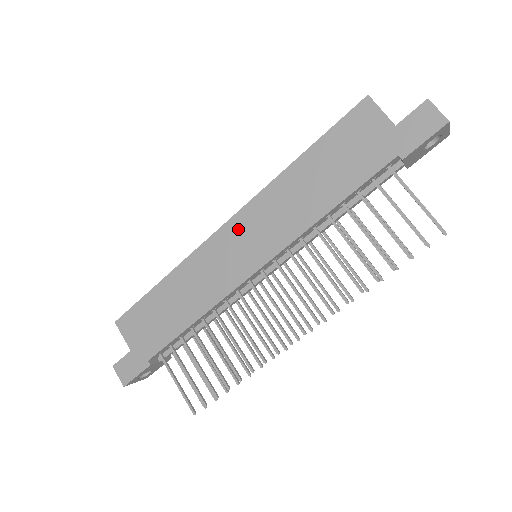
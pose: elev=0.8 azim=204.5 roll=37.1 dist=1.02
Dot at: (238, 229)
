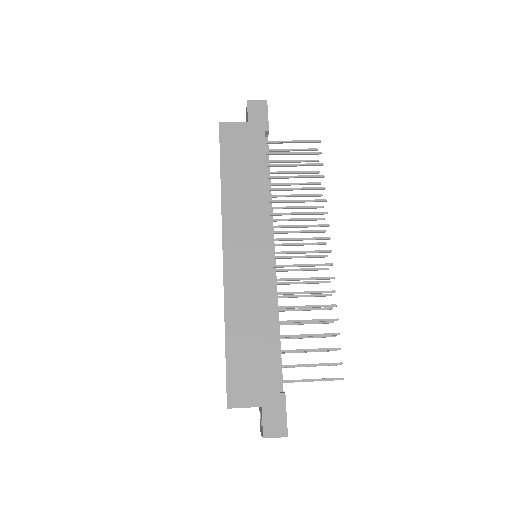
Dot at: (234, 246)
